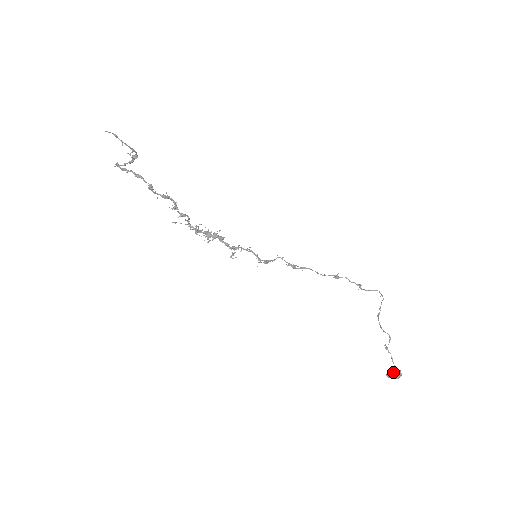
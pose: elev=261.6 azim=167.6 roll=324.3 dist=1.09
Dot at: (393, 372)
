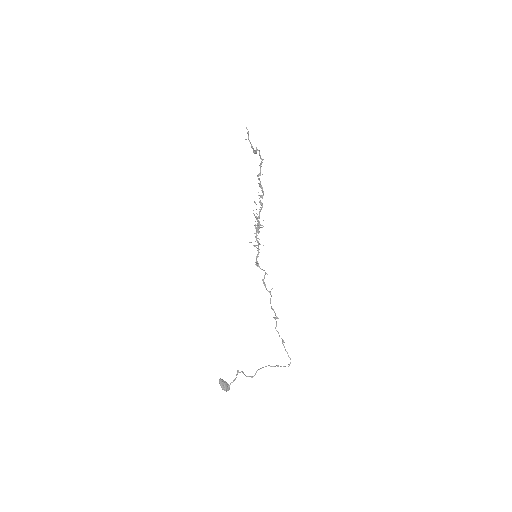
Dot at: (222, 381)
